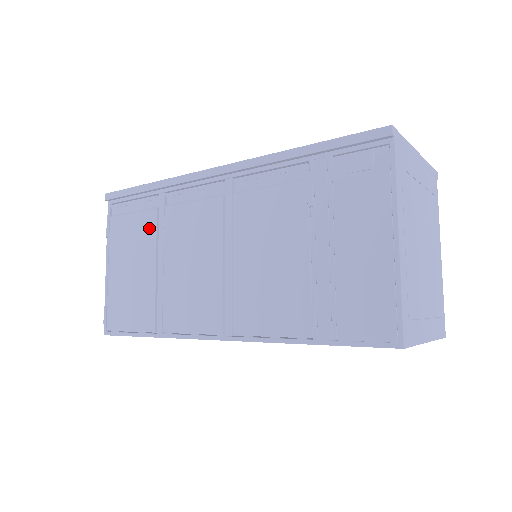
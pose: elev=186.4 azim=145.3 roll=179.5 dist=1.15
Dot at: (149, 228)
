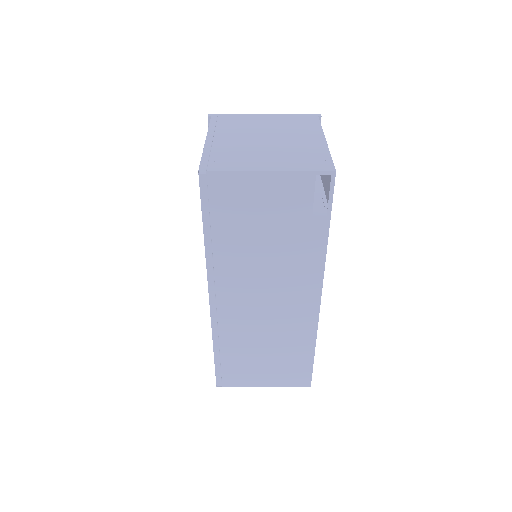
Dot at: occluded
